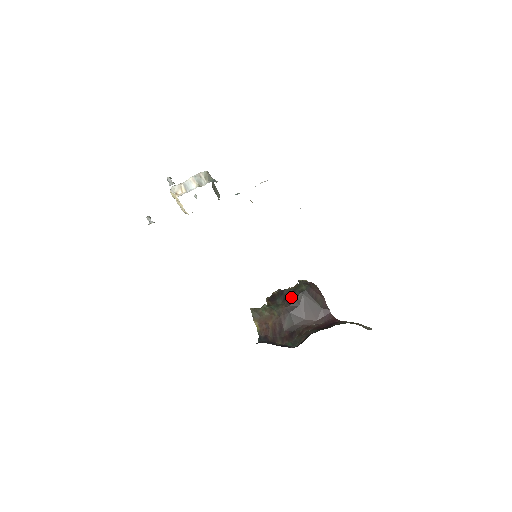
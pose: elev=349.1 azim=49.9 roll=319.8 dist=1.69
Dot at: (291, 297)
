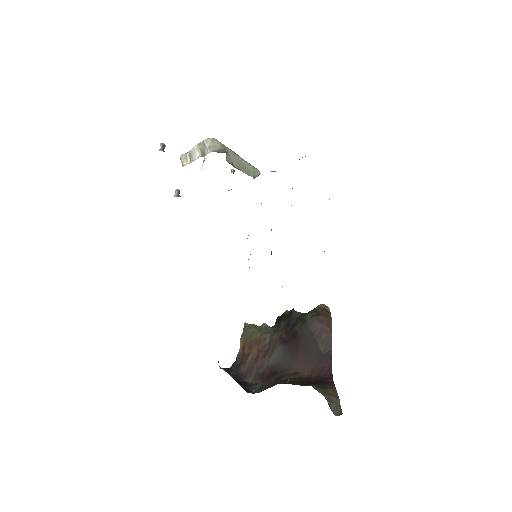
Dot at: (292, 324)
